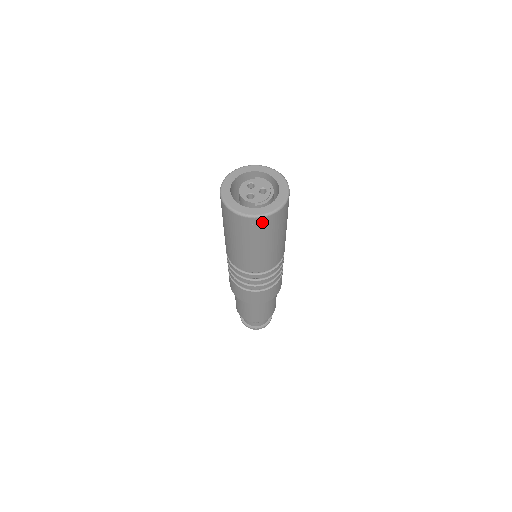
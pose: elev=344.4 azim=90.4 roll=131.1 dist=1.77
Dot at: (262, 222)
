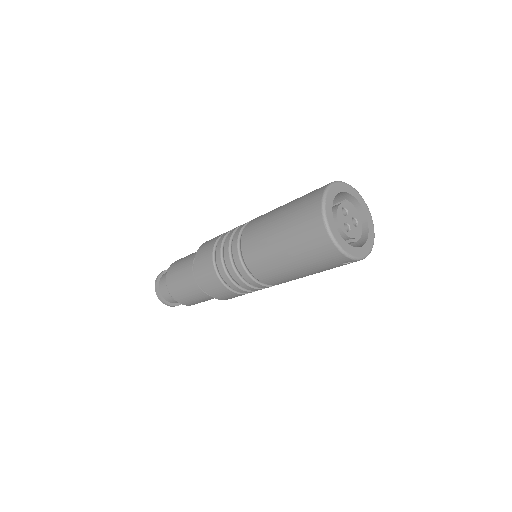
Dot at: occluded
